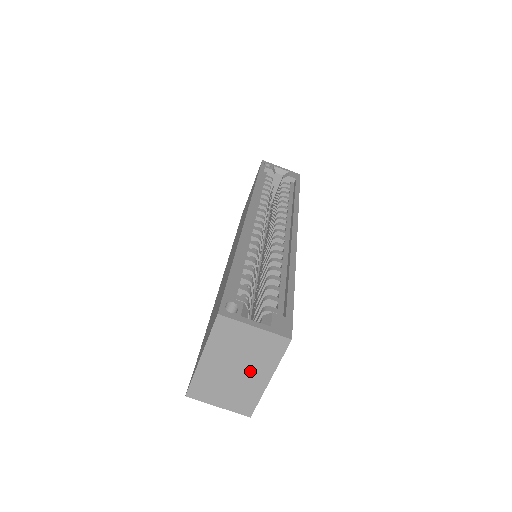
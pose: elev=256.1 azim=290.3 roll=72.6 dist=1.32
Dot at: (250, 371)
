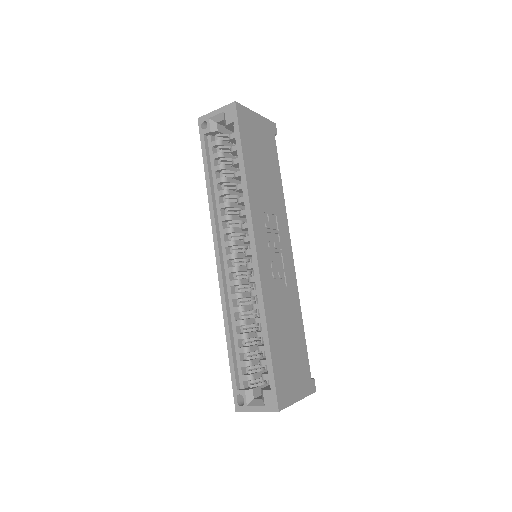
Dot at: occluded
